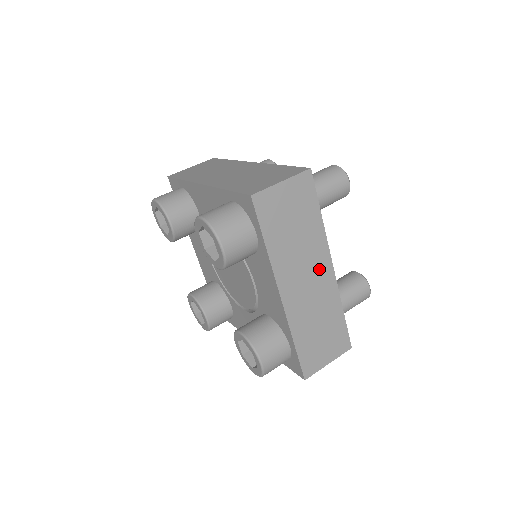
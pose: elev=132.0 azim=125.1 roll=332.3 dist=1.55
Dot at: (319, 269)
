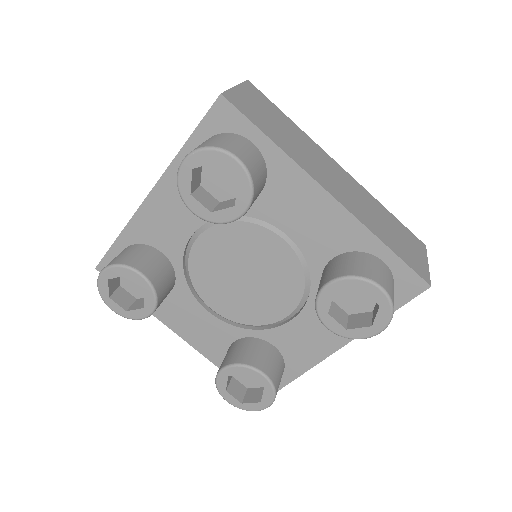
Dot at: (333, 168)
